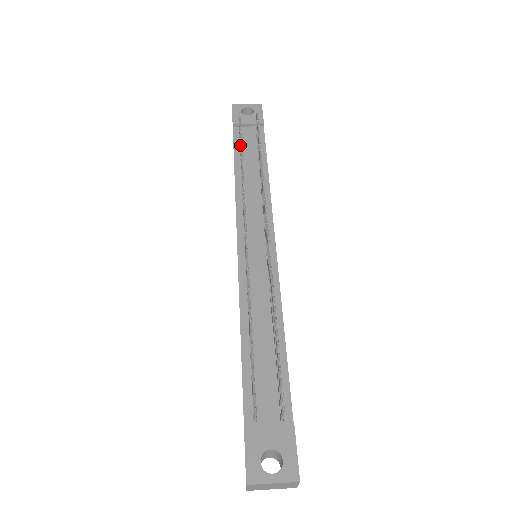
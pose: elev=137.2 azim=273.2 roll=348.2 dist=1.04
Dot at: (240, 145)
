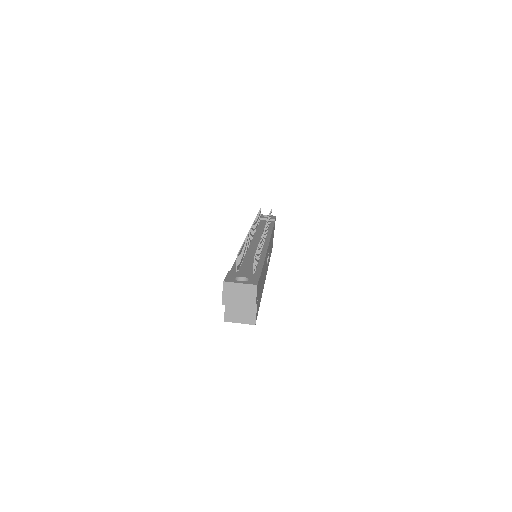
Dot at: (258, 213)
